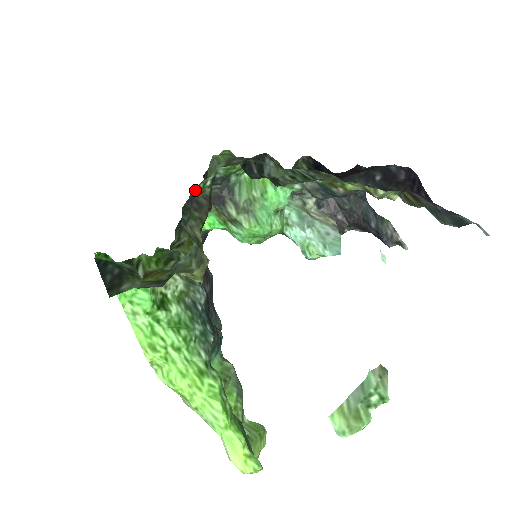
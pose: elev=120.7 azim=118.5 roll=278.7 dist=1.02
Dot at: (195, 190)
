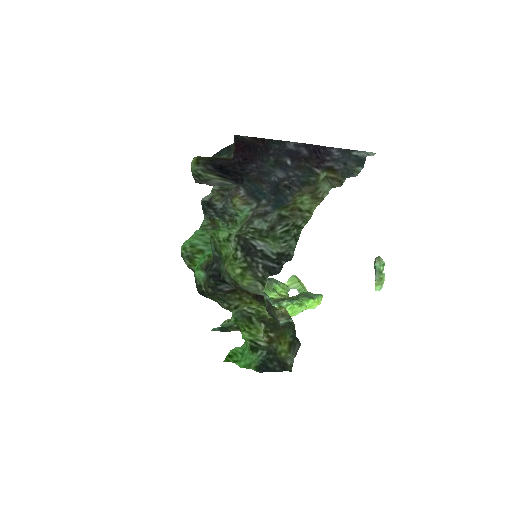
Dot at: (266, 310)
